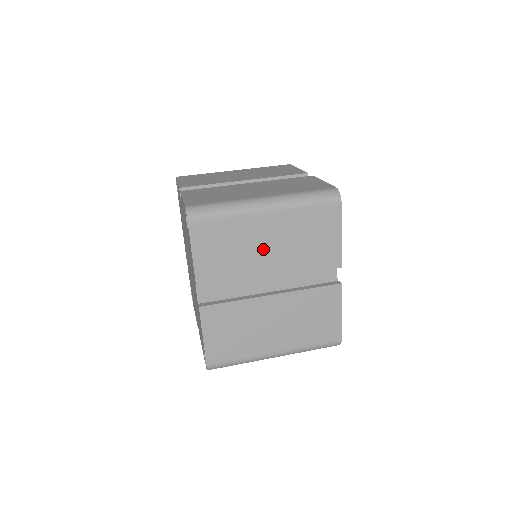
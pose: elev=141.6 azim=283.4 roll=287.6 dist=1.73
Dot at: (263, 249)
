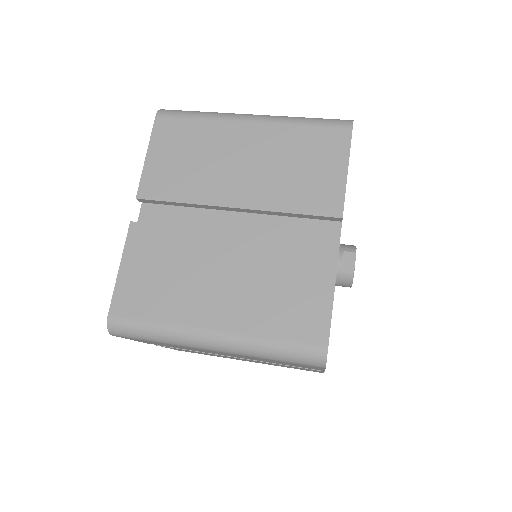
Dot at: (217, 353)
